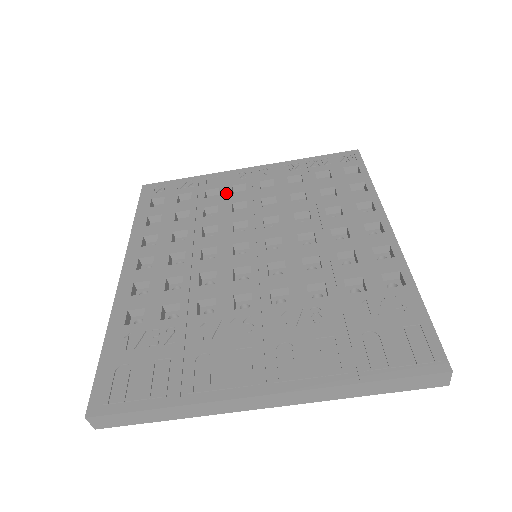
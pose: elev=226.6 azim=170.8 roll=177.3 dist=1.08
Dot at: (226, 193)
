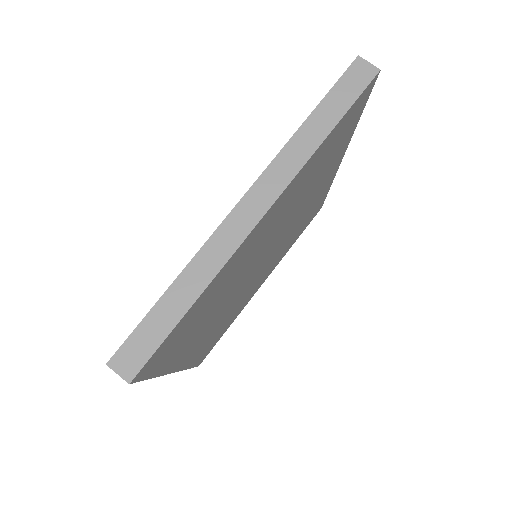
Dot at: occluded
